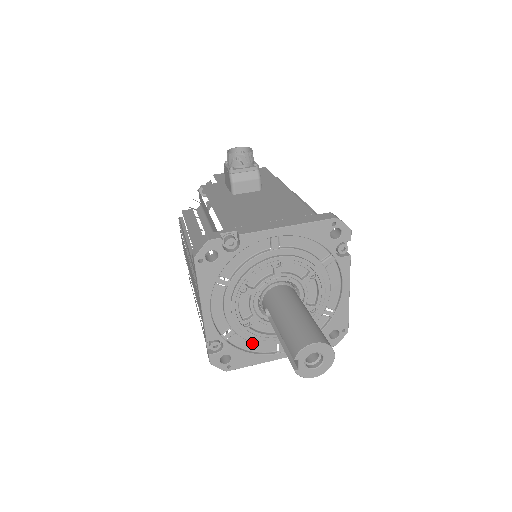
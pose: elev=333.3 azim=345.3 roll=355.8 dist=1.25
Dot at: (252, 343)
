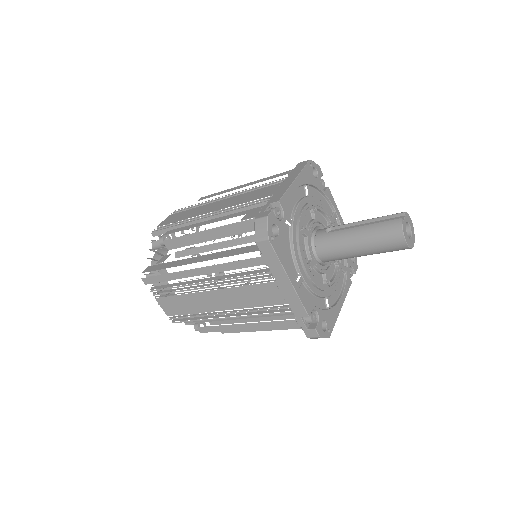
Dot at: (289, 250)
